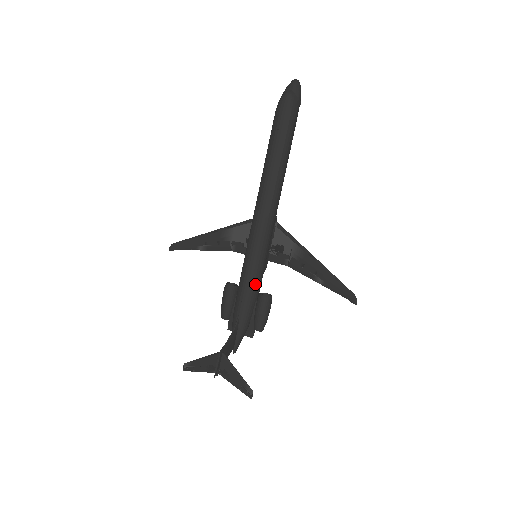
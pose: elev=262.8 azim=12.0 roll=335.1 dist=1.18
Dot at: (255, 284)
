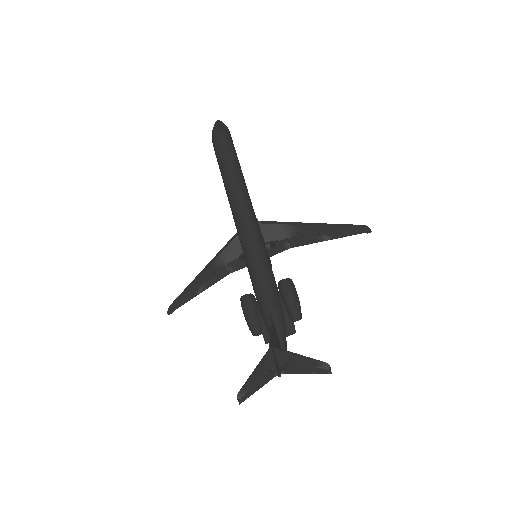
Dot at: (269, 276)
